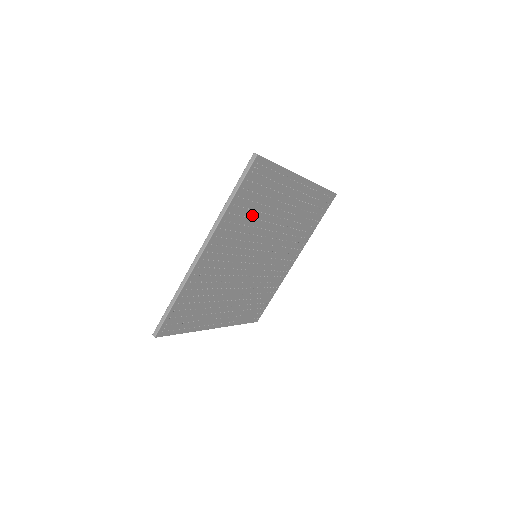
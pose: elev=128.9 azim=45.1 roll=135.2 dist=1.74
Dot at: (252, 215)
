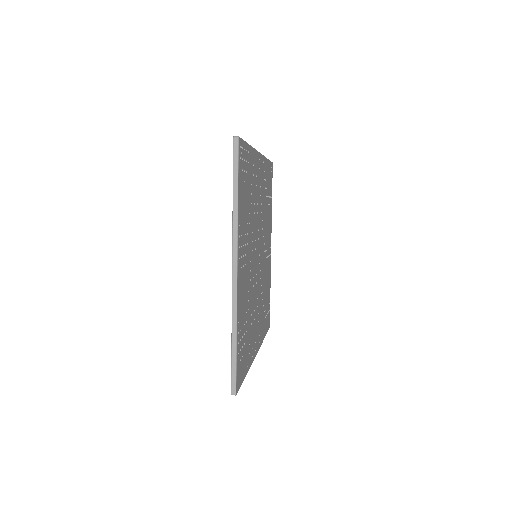
Dot at: (265, 200)
